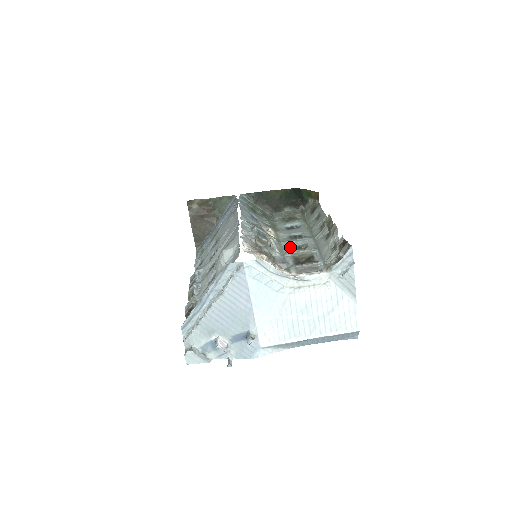
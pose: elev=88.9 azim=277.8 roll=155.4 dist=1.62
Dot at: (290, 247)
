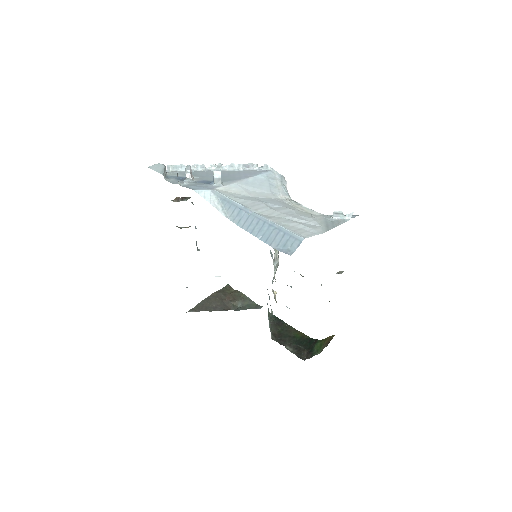
Dot at: occluded
